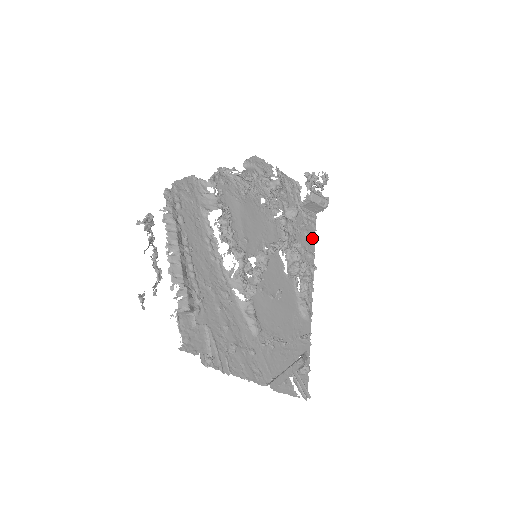
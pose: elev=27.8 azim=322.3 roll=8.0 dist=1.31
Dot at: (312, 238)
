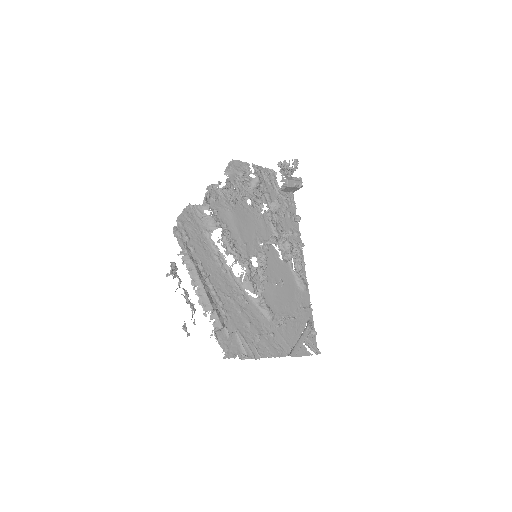
Dot at: (295, 219)
